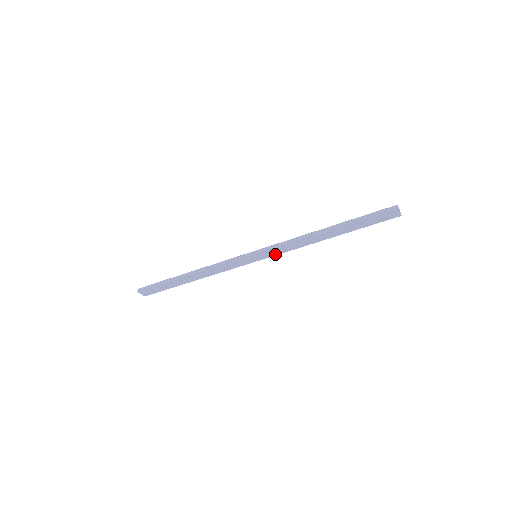
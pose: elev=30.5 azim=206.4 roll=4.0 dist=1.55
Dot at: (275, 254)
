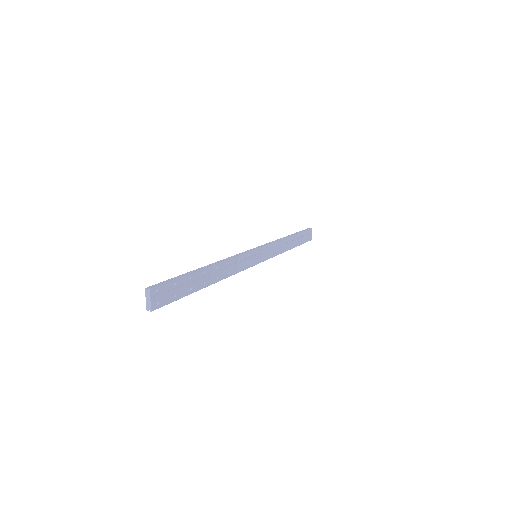
Dot at: (267, 258)
